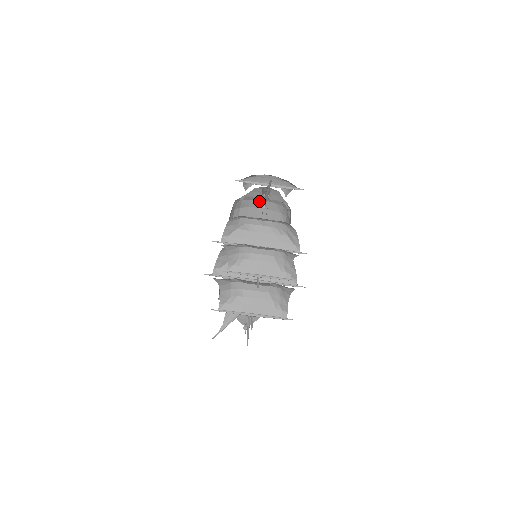
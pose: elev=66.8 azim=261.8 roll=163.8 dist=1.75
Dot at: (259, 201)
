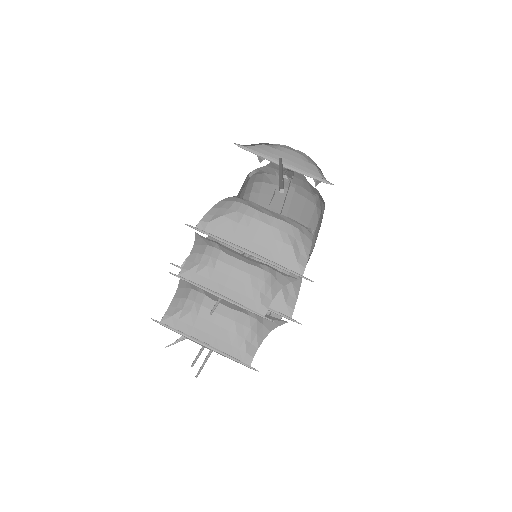
Dot at: occluded
